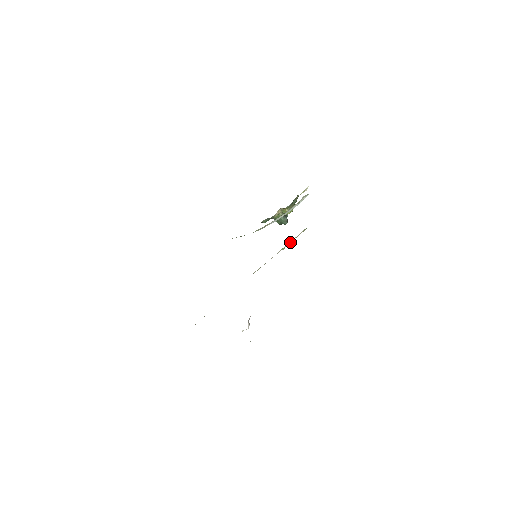
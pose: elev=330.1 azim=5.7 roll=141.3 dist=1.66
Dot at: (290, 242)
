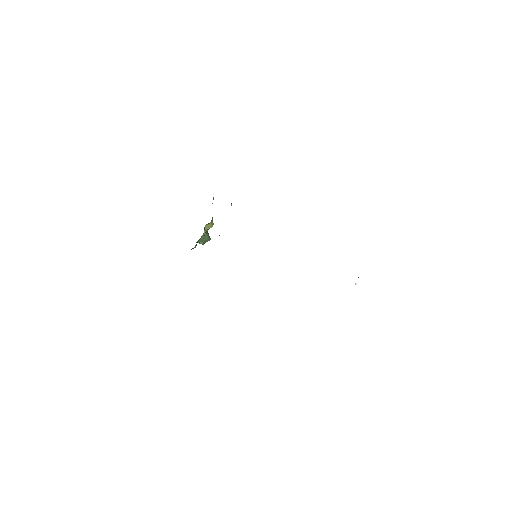
Dot at: occluded
